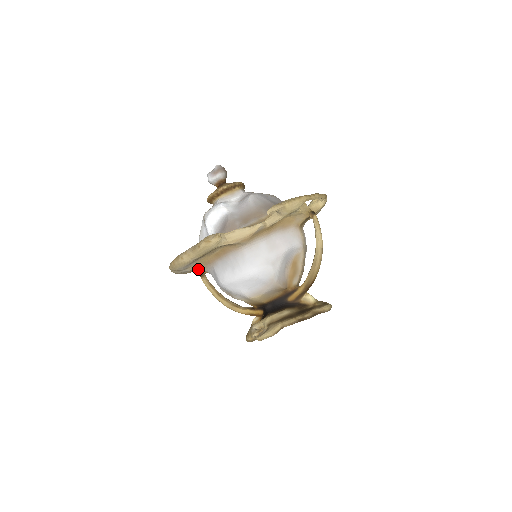
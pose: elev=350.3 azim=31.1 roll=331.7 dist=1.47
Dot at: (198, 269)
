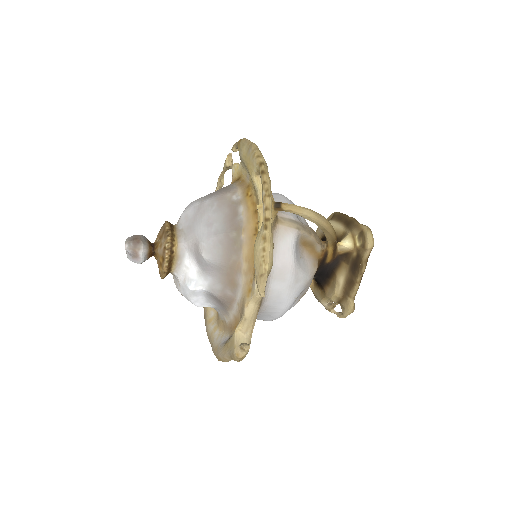
Dot at: occluded
